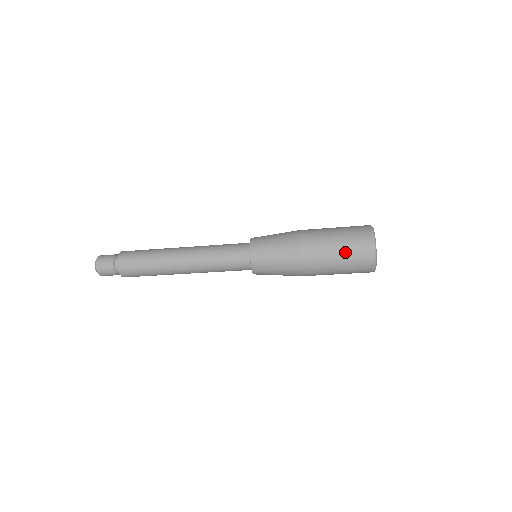
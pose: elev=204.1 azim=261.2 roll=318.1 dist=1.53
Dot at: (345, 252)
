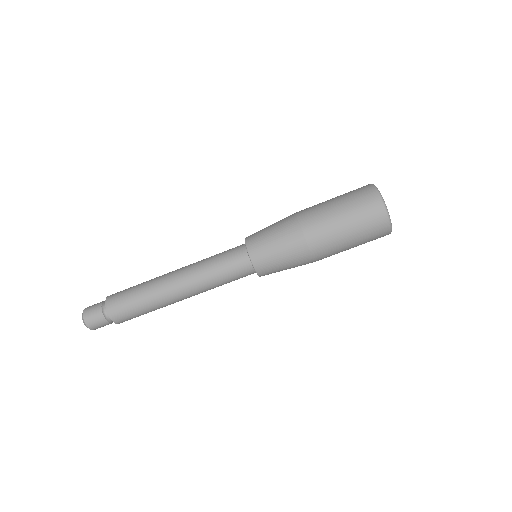
Dot at: (351, 214)
